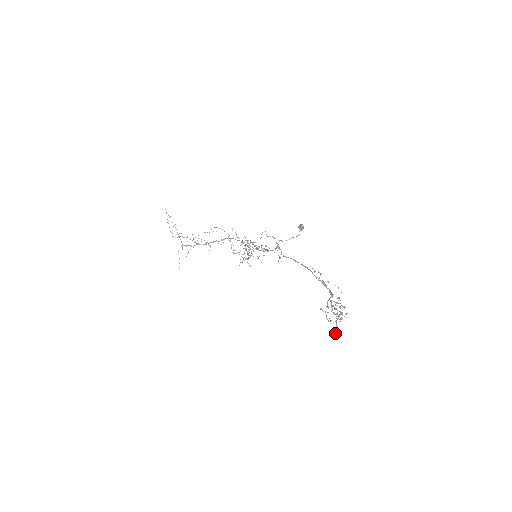
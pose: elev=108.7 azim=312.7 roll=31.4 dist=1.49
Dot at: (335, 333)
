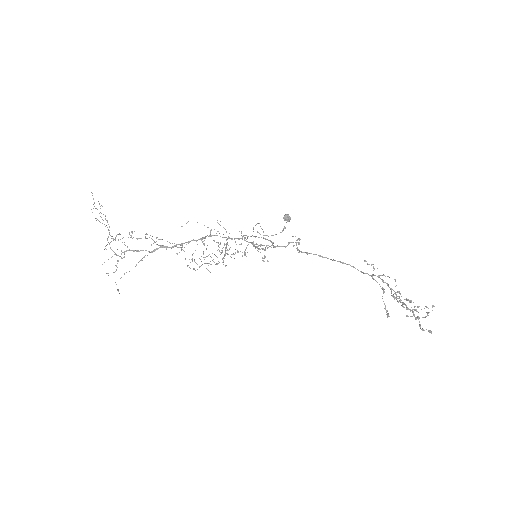
Dot at: (430, 330)
